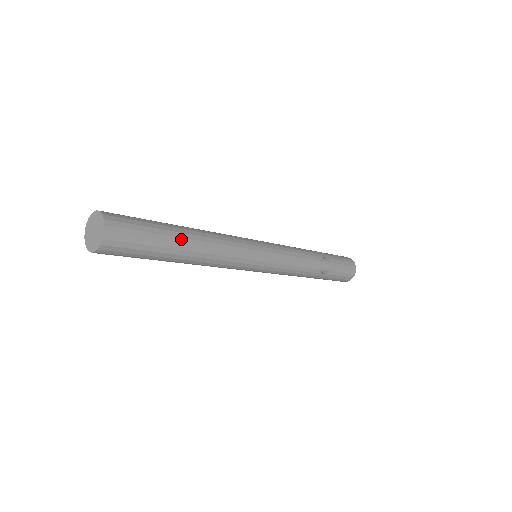
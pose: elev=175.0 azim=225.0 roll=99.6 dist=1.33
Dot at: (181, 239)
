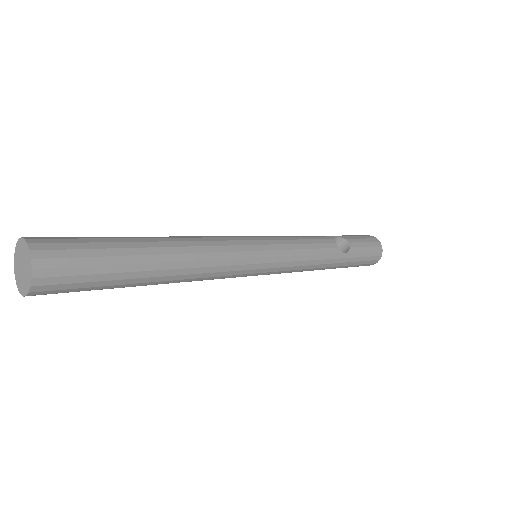
Dot at: (144, 243)
